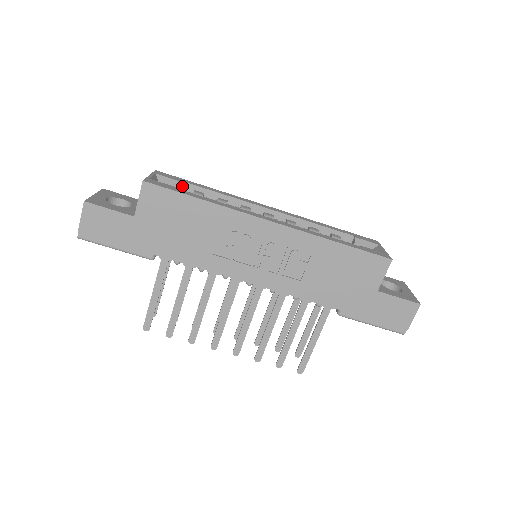
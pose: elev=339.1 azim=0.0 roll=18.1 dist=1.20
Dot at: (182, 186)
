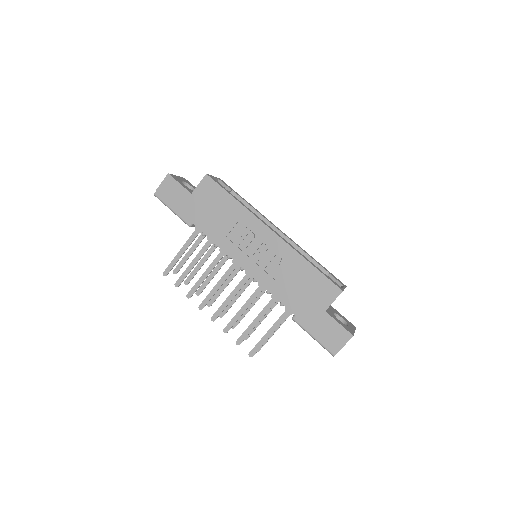
Dot at: (231, 193)
